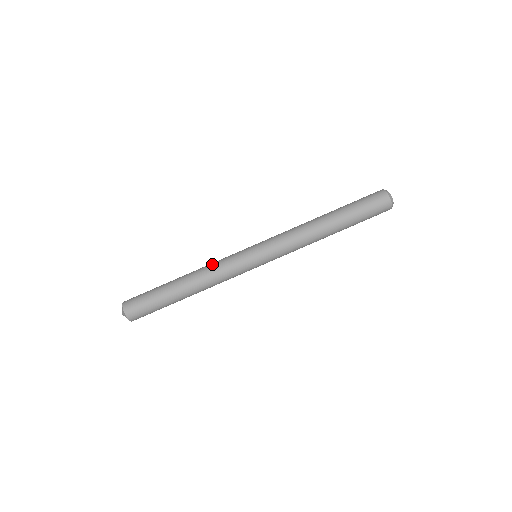
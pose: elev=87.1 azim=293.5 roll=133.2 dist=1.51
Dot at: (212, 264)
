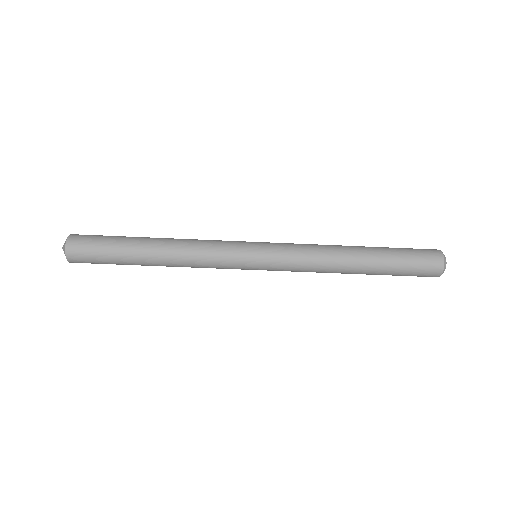
Dot at: (198, 254)
